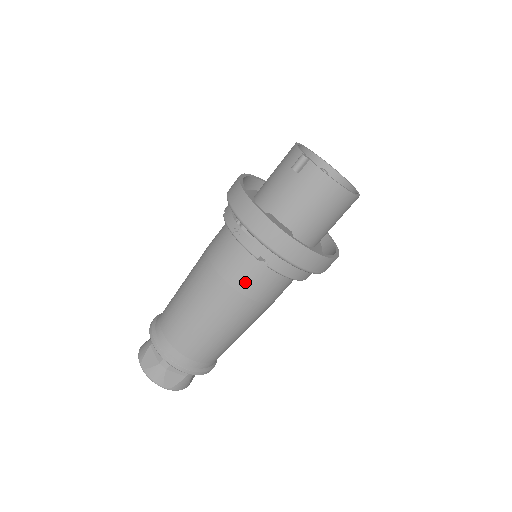
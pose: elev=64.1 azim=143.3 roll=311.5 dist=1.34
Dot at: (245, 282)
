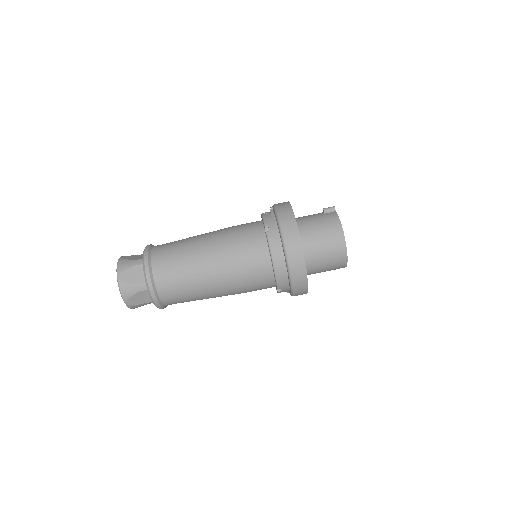
Dot at: (244, 239)
